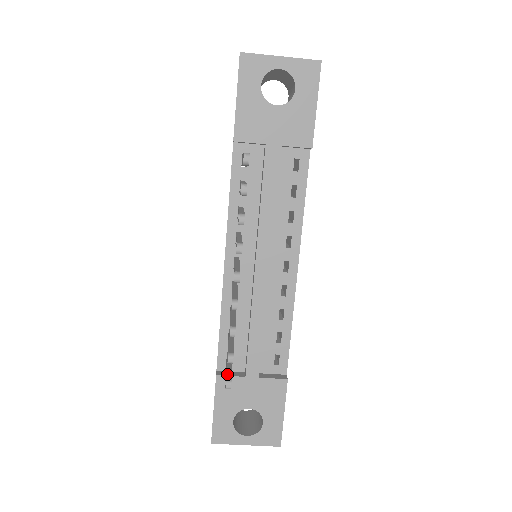
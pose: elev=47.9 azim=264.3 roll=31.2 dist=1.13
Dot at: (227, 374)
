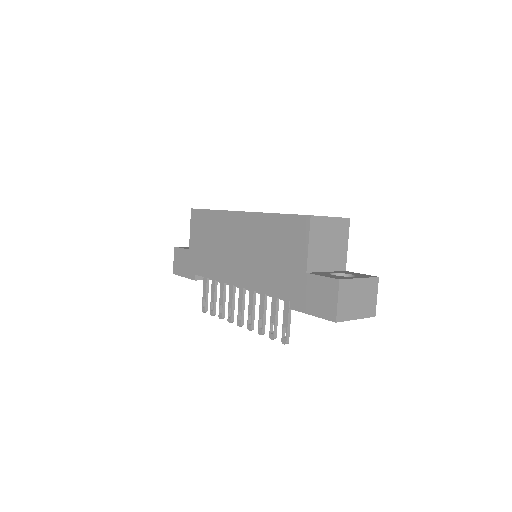
Dot at: (206, 306)
